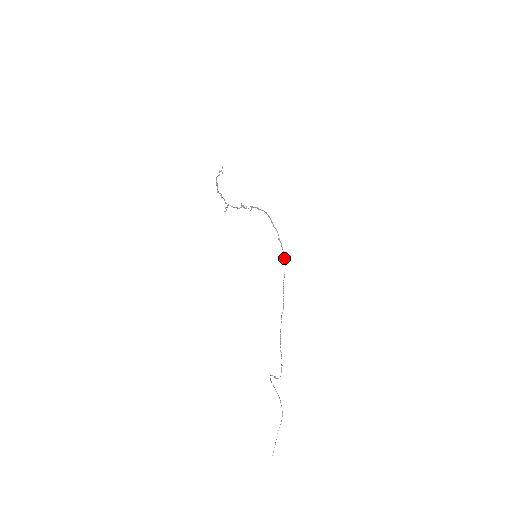
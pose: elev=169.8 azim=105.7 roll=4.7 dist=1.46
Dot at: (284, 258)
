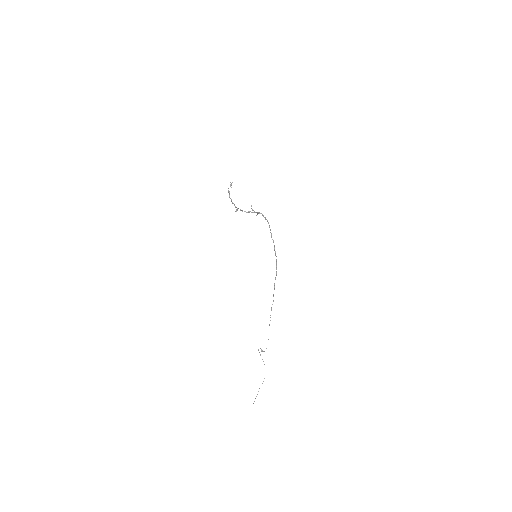
Dot at: (276, 265)
